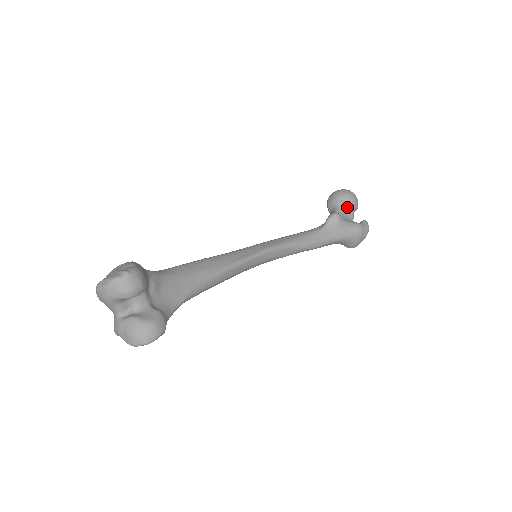
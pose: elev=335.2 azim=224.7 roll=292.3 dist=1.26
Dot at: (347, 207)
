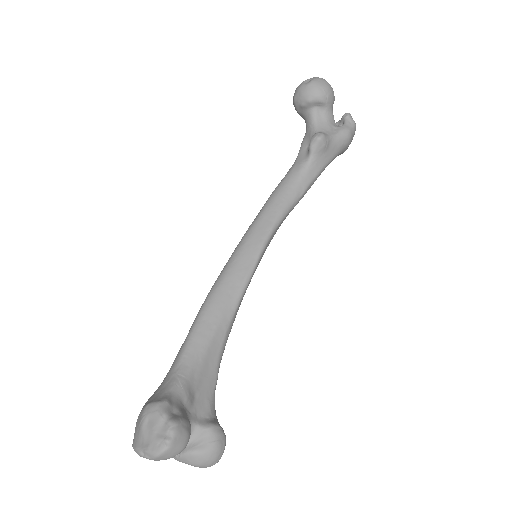
Dot at: (324, 109)
